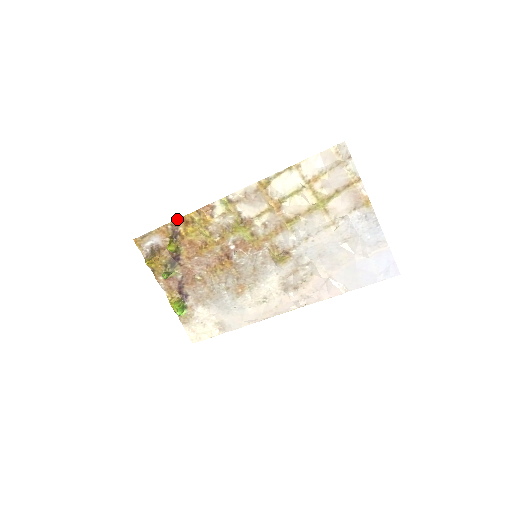
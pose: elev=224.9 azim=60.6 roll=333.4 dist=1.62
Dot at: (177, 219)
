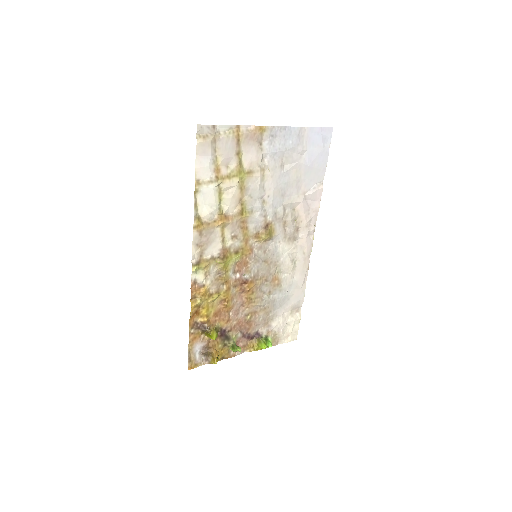
Dot at: (189, 321)
